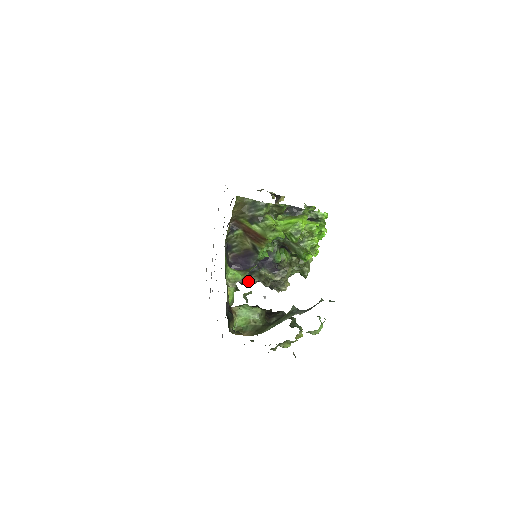
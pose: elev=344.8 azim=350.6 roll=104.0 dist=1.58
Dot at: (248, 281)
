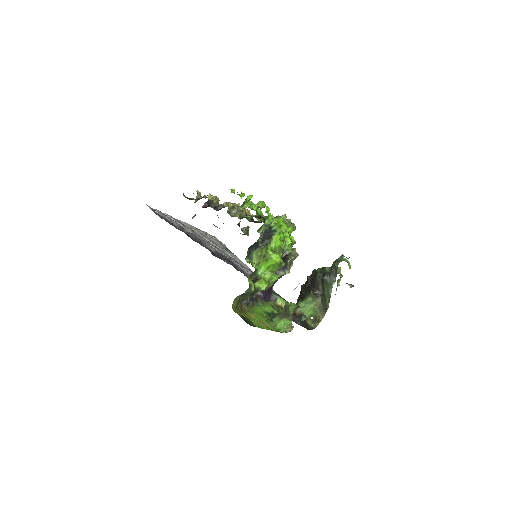
Dot at: occluded
